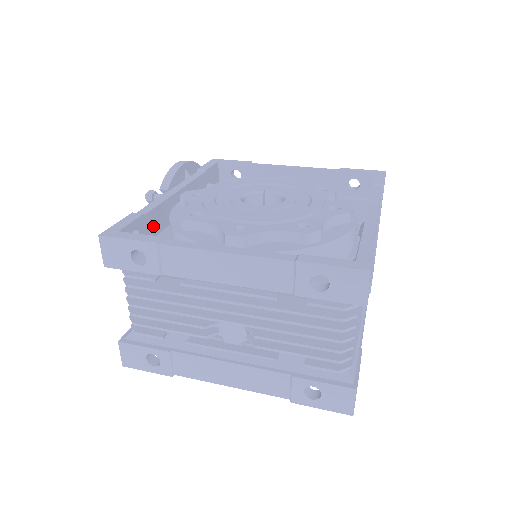
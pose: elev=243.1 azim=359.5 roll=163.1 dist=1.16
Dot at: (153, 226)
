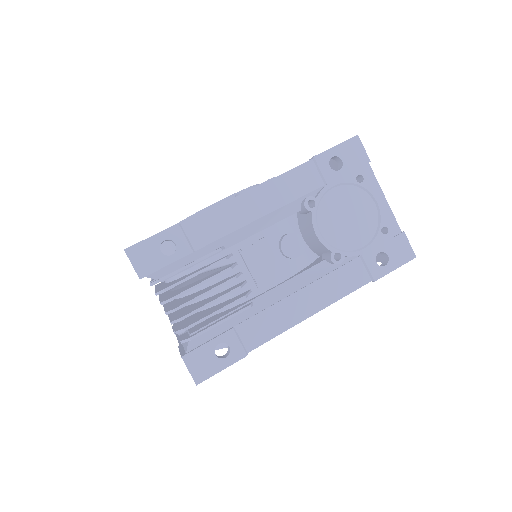
Dot at: occluded
